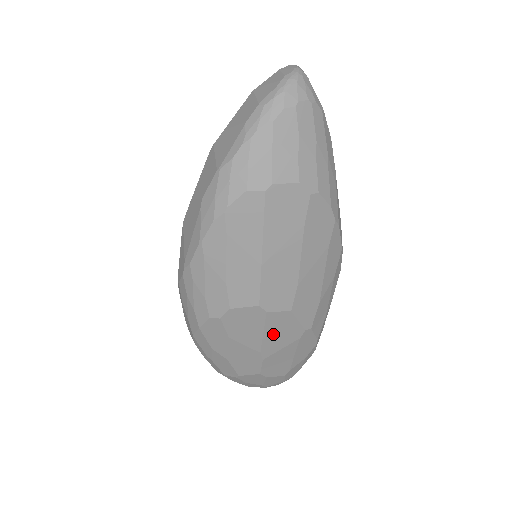
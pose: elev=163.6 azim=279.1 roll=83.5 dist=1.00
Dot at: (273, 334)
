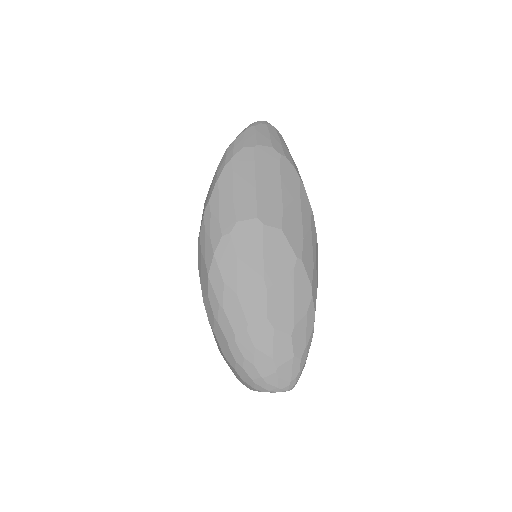
Dot at: (271, 255)
